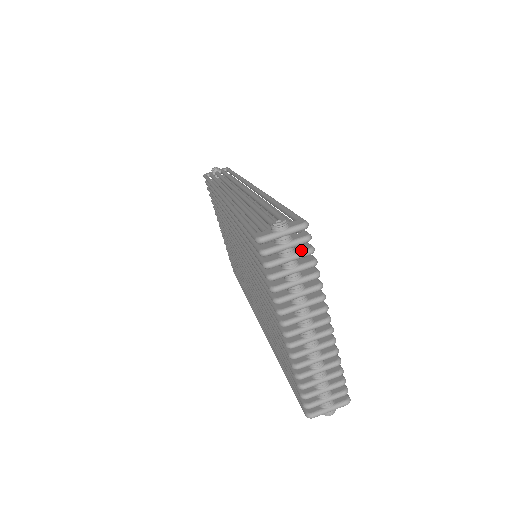
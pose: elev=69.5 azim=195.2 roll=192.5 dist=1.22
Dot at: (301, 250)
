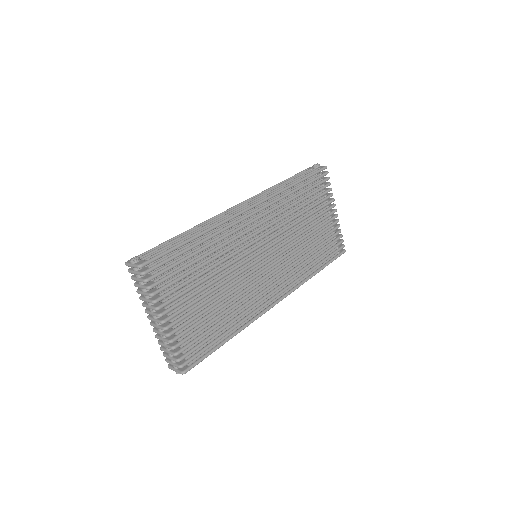
Dot at: (142, 278)
